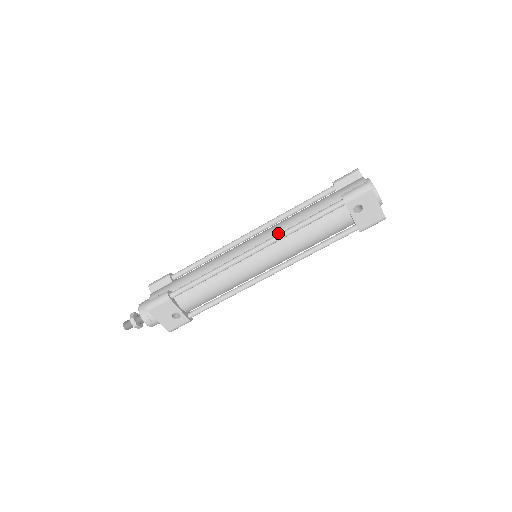
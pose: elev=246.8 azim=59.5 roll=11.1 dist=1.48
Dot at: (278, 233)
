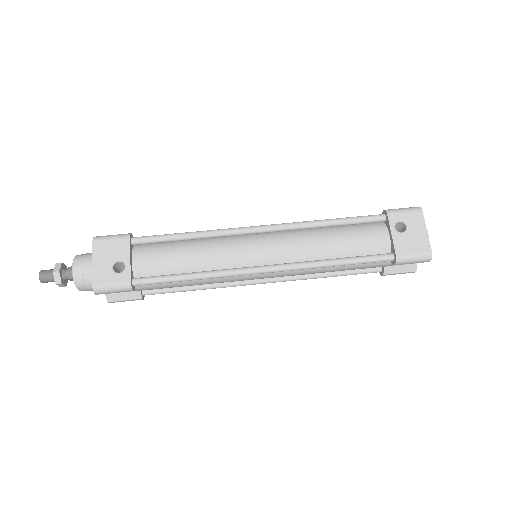
Dot at: occluded
